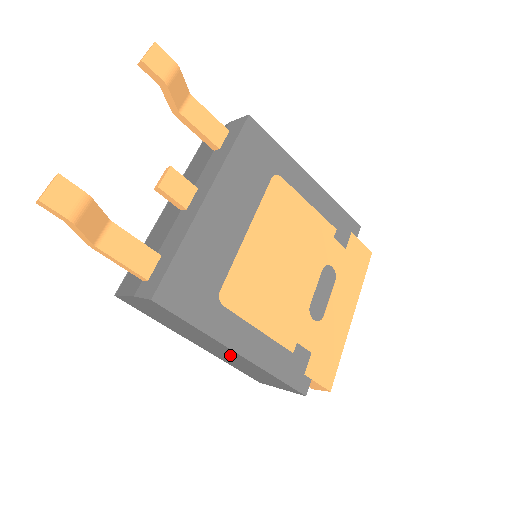
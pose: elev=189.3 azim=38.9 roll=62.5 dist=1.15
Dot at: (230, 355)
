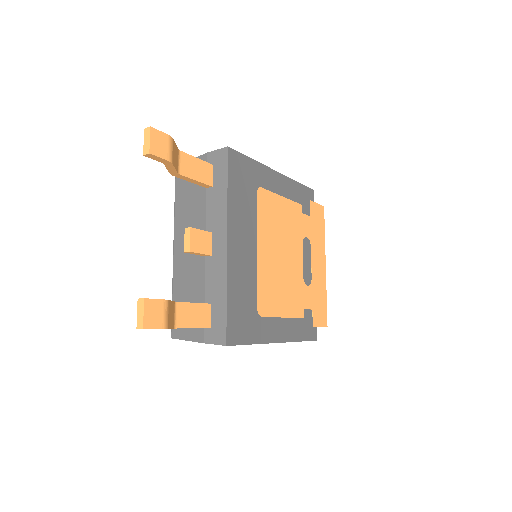
Dot at: occluded
